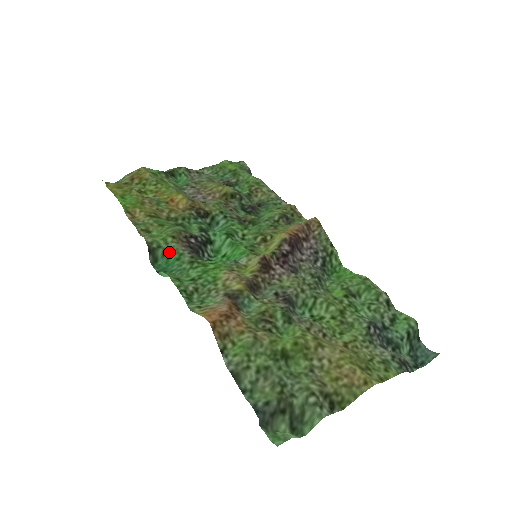
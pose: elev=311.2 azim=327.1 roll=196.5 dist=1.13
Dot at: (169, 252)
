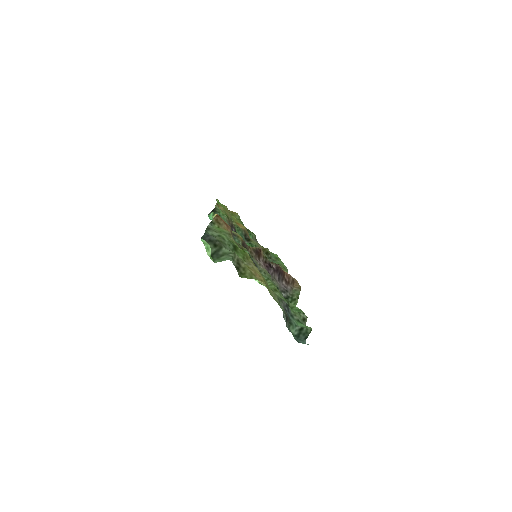
Dot at: (221, 217)
